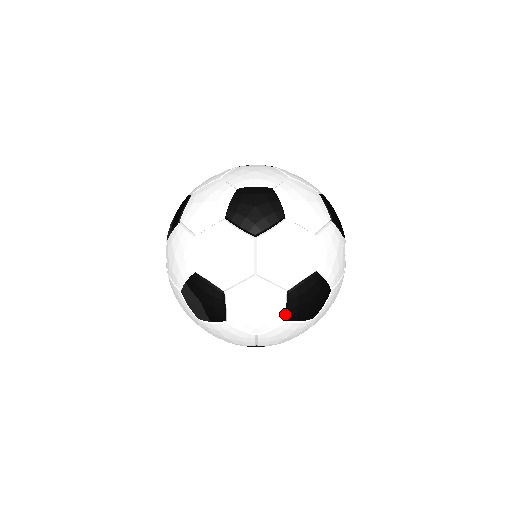
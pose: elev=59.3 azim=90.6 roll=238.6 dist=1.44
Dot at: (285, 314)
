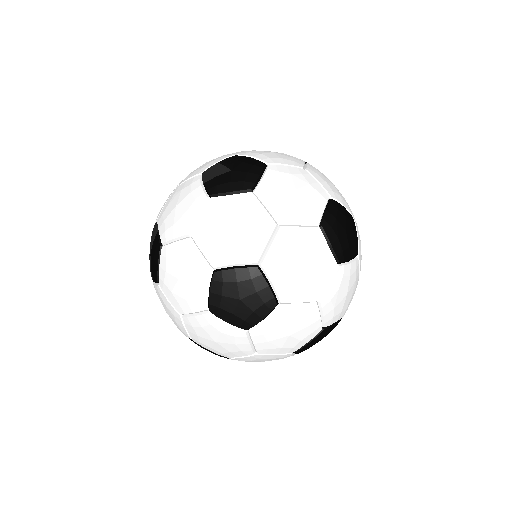
Dot at: occluded
